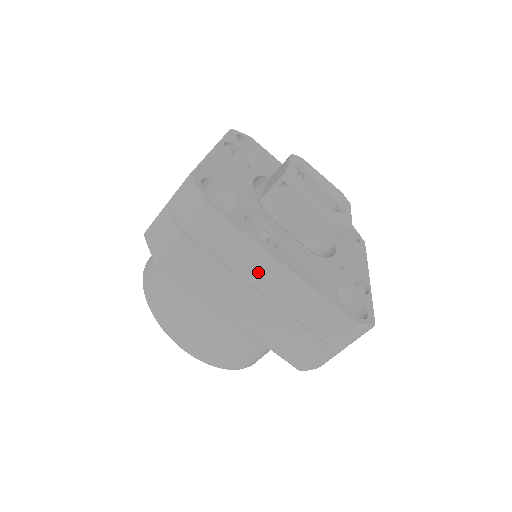
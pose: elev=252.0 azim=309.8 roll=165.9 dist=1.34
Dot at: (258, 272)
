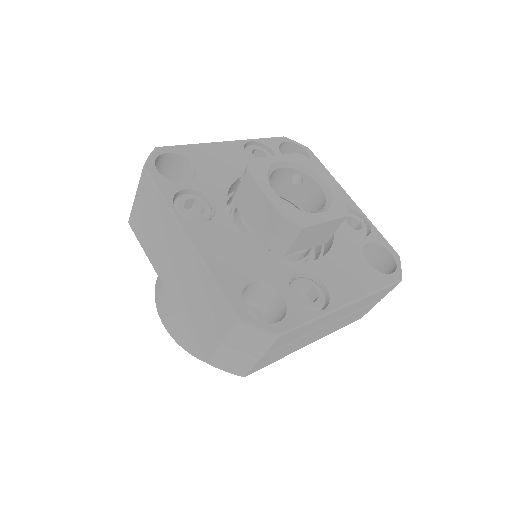
Dot at: (173, 239)
